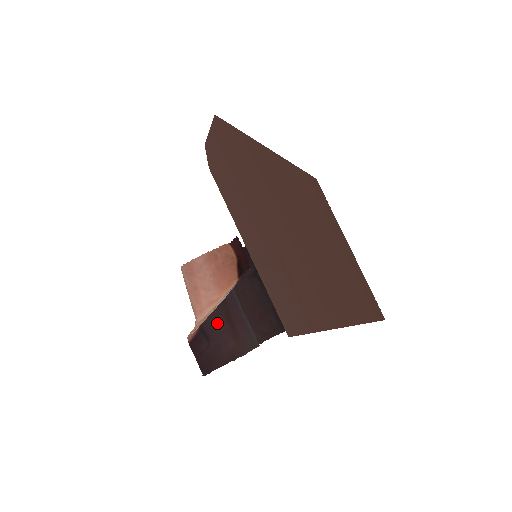
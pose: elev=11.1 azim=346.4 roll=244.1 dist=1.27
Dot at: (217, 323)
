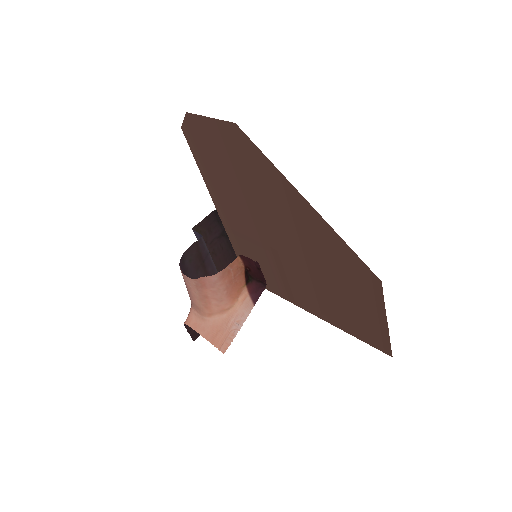
Dot at: occluded
